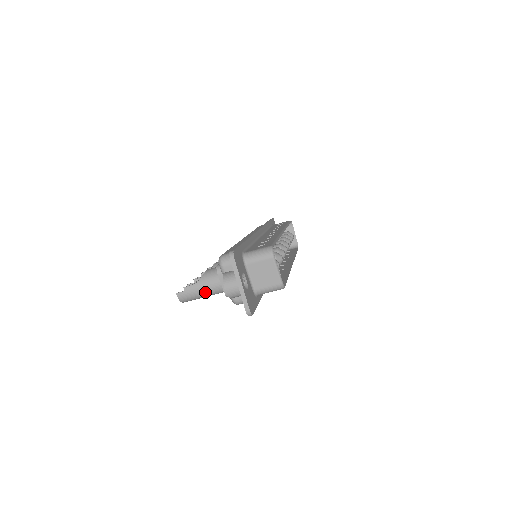
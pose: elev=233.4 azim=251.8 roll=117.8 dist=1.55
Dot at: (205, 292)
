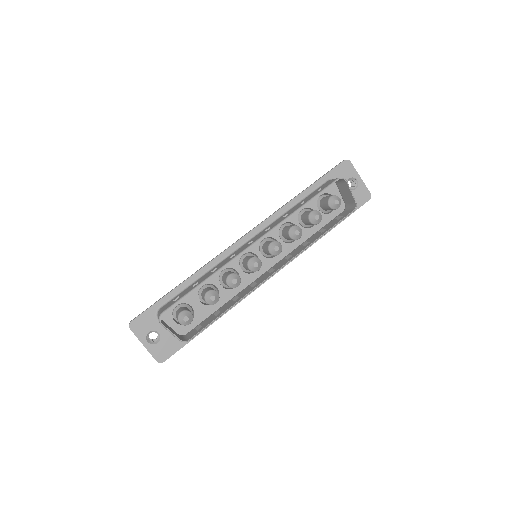
Dot at: occluded
